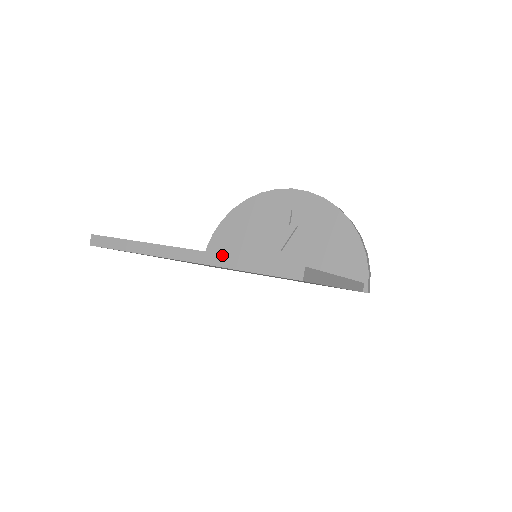
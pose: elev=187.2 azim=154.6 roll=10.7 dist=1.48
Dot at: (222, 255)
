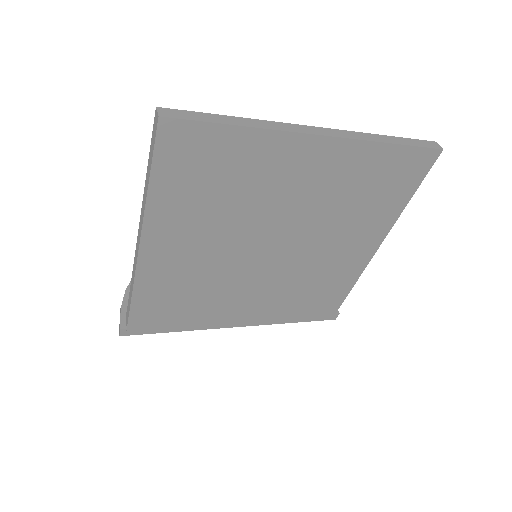
Dot at: (361, 133)
